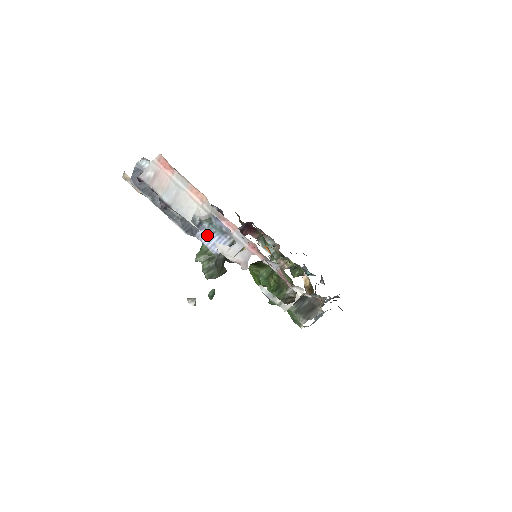
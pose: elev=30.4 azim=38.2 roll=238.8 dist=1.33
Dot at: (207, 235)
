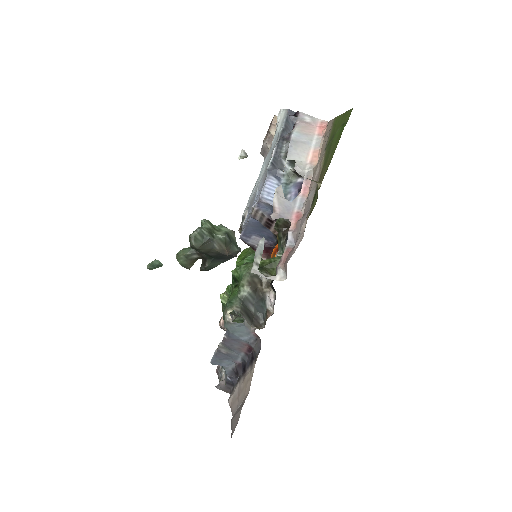
Dot at: (274, 184)
